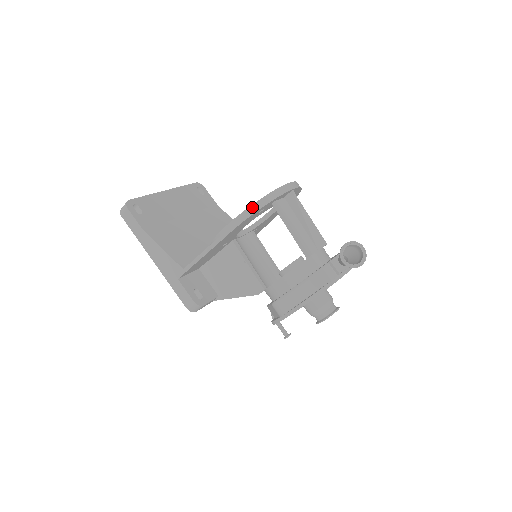
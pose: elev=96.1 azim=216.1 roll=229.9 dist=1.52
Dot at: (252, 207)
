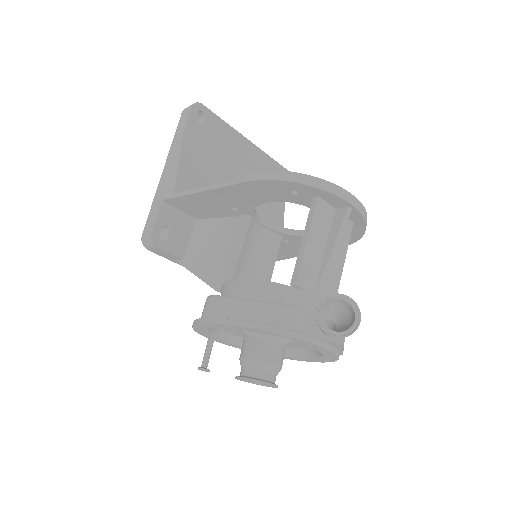
Dot at: (286, 173)
